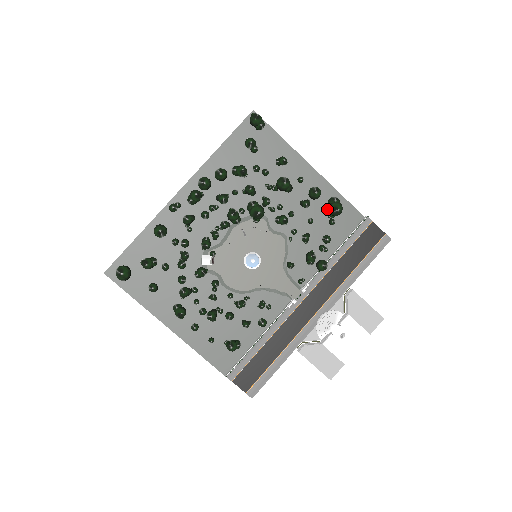
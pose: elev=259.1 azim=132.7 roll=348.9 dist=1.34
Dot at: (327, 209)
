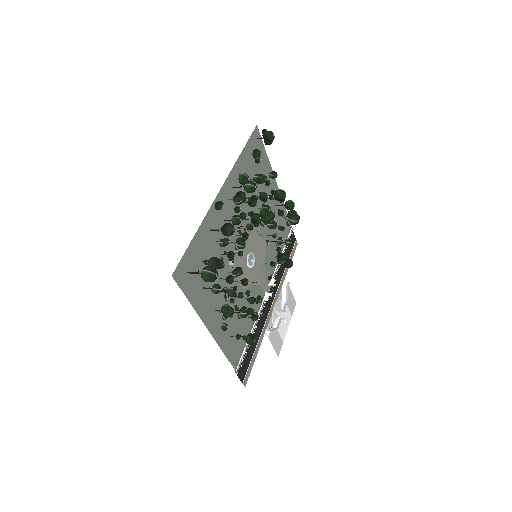
Dot at: (280, 218)
